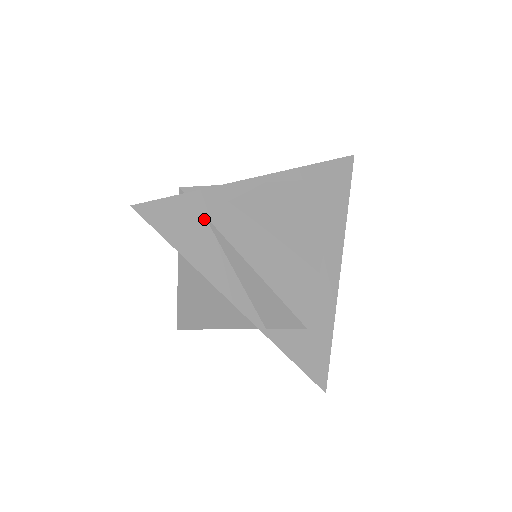
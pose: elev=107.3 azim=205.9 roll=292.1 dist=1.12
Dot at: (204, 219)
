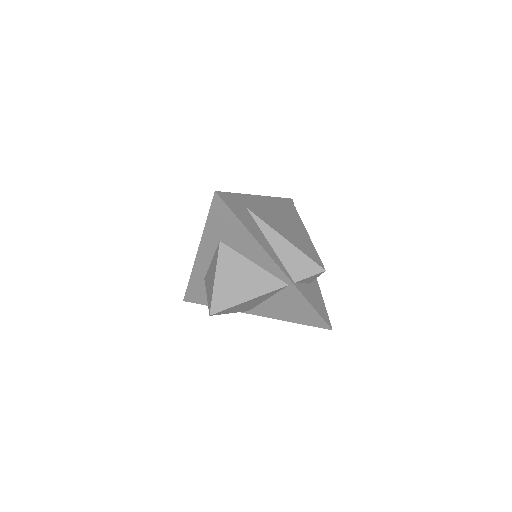
Dot at: (247, 210)
